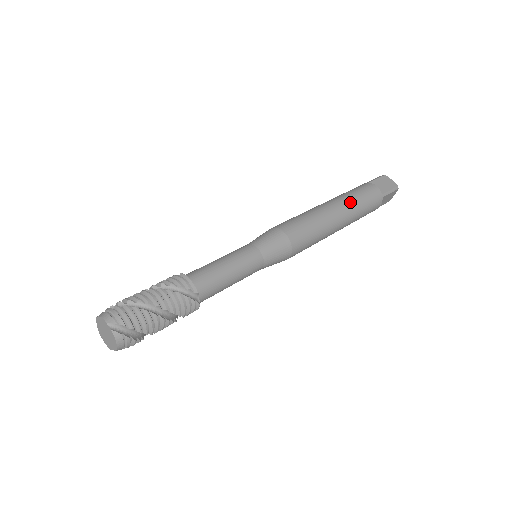
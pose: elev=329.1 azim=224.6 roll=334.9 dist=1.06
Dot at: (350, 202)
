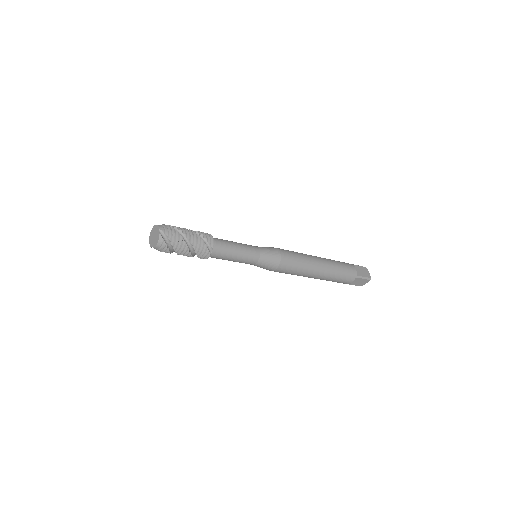
Dot at: (332, 265)
